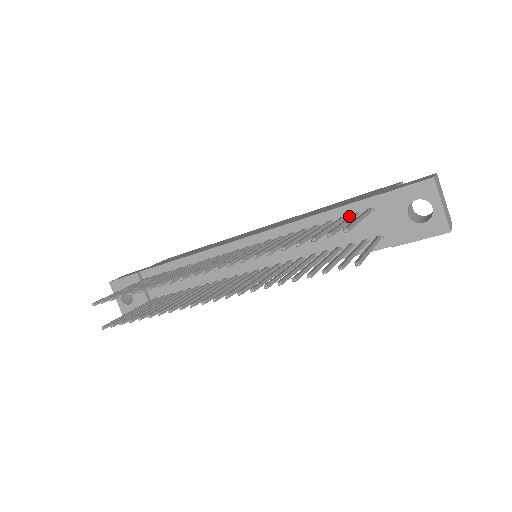
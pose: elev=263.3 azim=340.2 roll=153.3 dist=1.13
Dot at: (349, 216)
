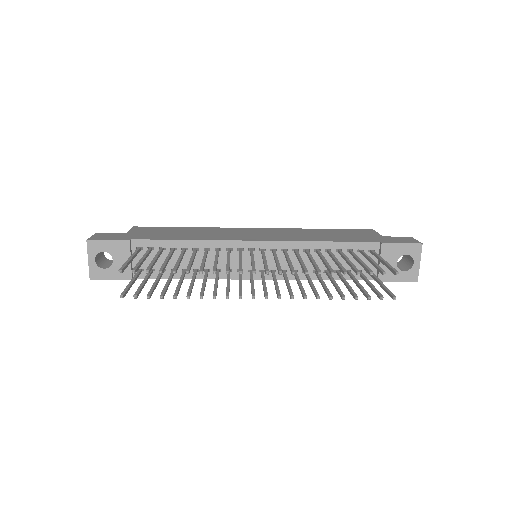
Dot at: (355, 250)
